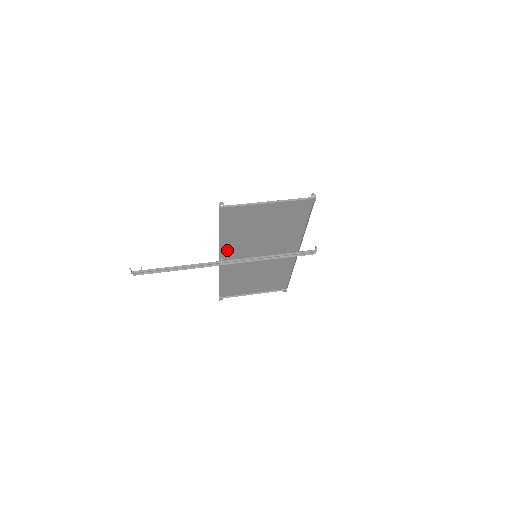
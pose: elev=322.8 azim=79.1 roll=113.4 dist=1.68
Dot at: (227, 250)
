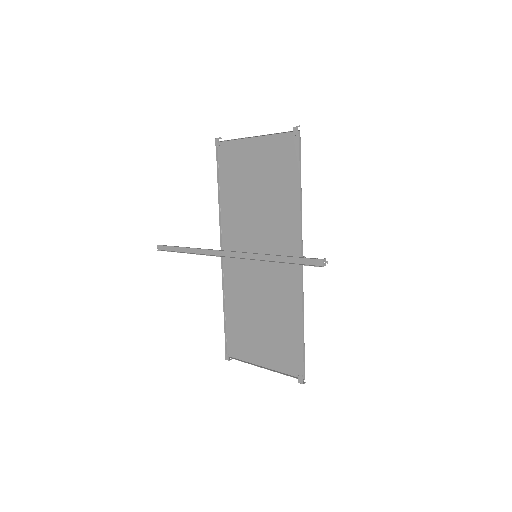
Dot at: (229, 233)
